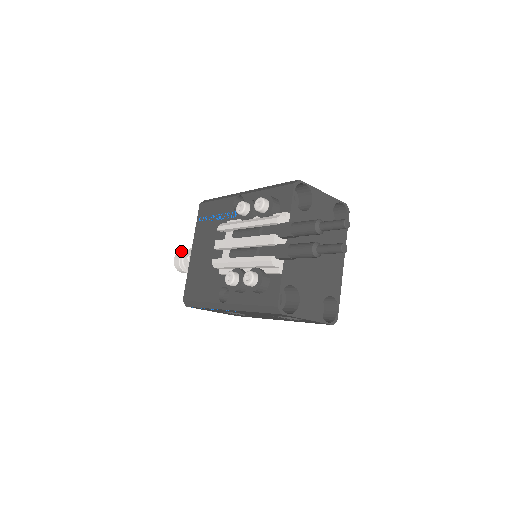
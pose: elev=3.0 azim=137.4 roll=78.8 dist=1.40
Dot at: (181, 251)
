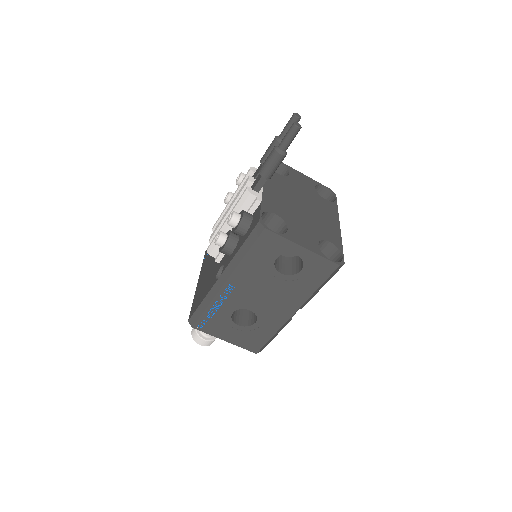
Dot at: occluded
